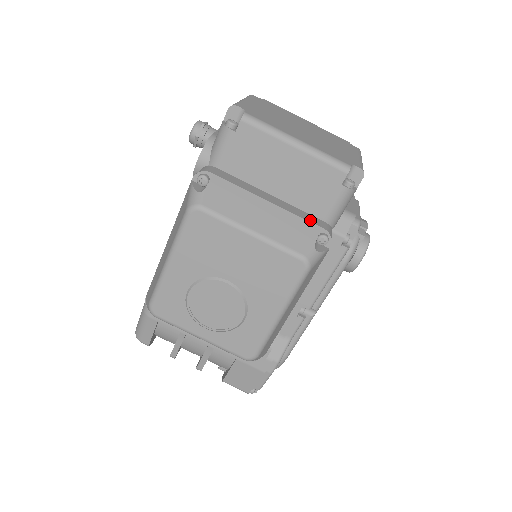
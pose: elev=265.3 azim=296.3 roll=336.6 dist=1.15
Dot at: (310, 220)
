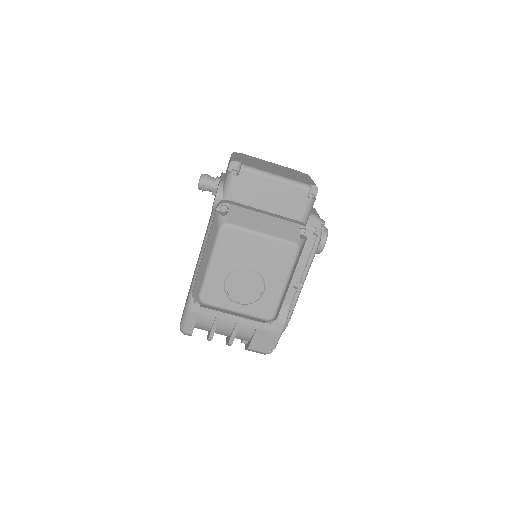
Dot at: (293, 221)
